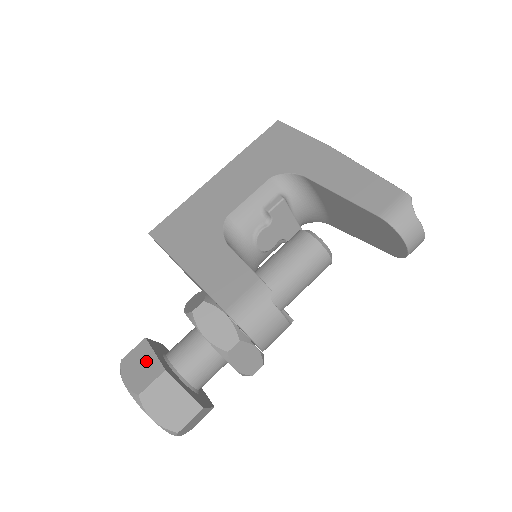
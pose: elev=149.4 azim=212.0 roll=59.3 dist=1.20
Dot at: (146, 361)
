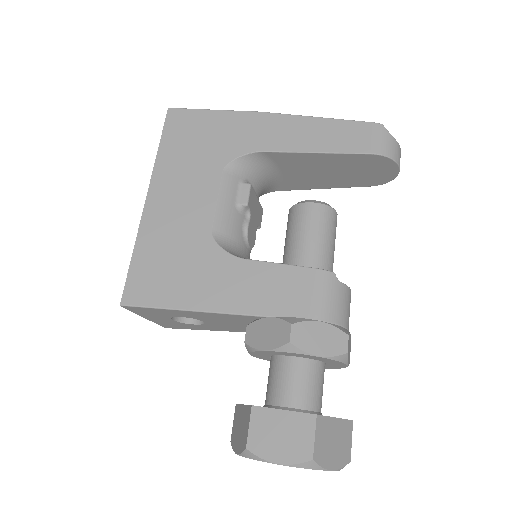
Dot at: (282, 425)
